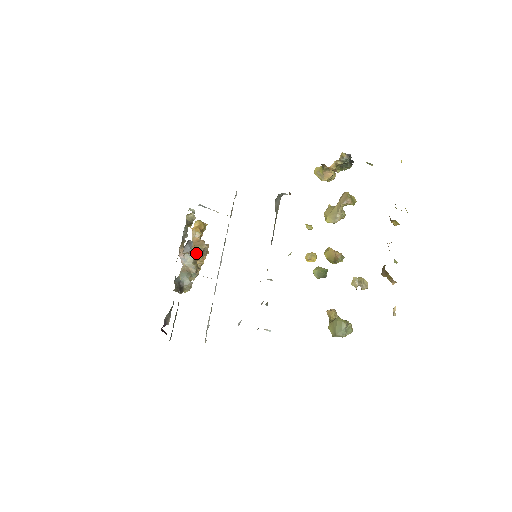
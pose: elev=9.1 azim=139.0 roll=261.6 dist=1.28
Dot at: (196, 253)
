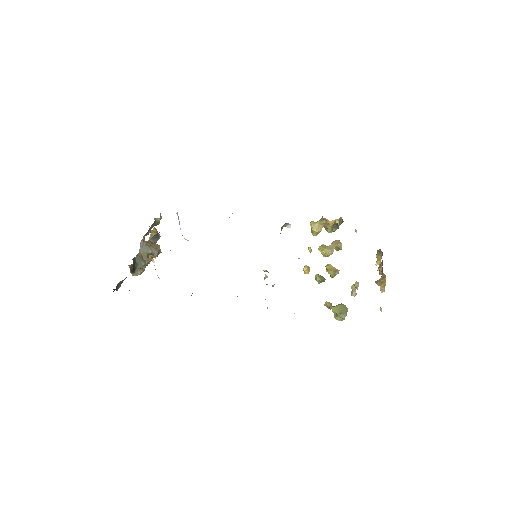
Dot at: (153, 249)
